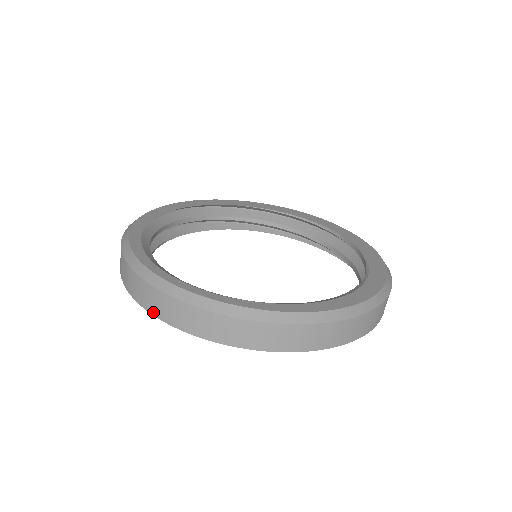
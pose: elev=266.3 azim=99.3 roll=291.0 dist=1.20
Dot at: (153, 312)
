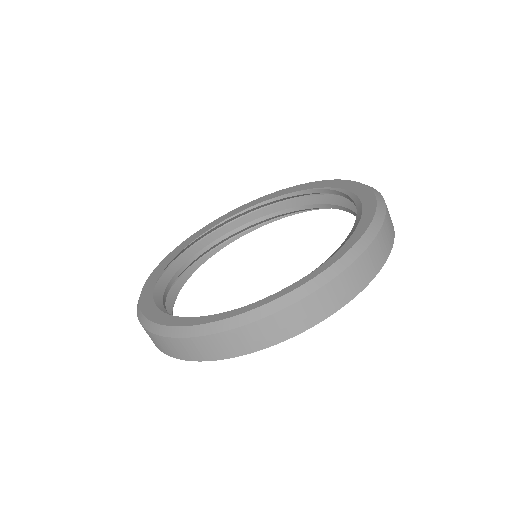
Dot at: (288, 336)
